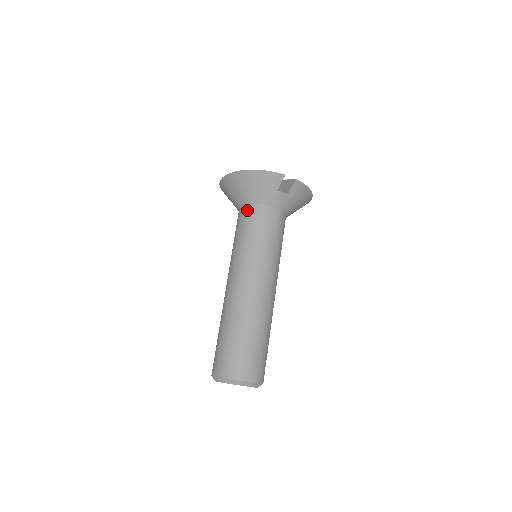
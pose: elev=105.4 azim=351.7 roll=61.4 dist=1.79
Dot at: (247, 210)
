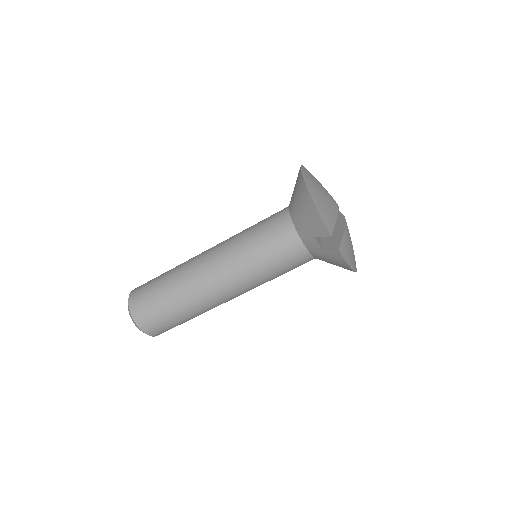
Dot at: (283, 218)
